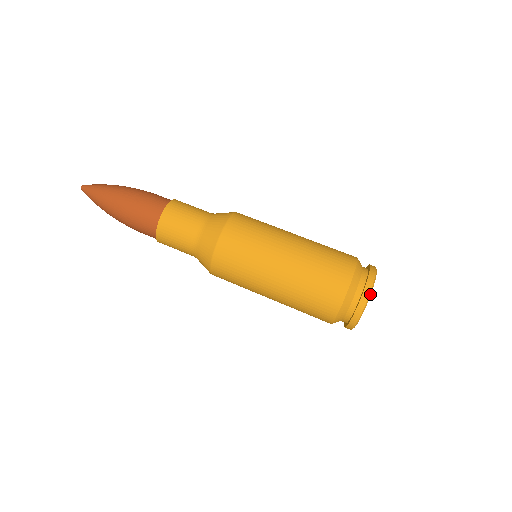
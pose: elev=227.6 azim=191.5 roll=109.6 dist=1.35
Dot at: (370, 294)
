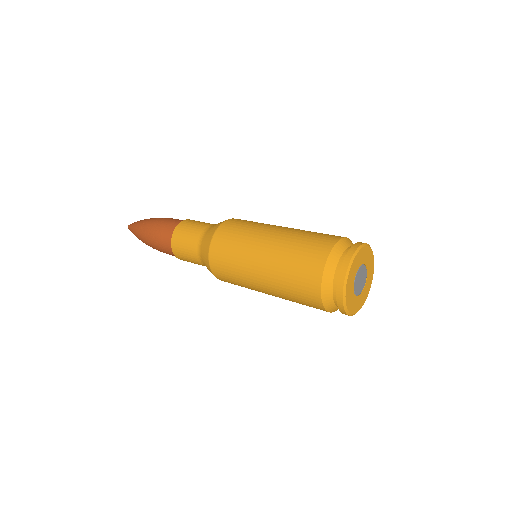
Dot at: (344, 295)
